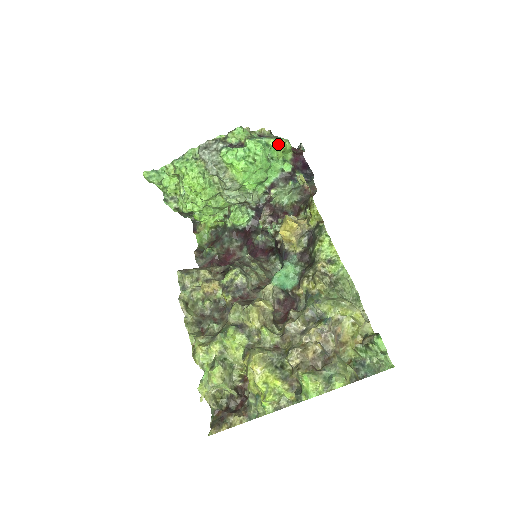
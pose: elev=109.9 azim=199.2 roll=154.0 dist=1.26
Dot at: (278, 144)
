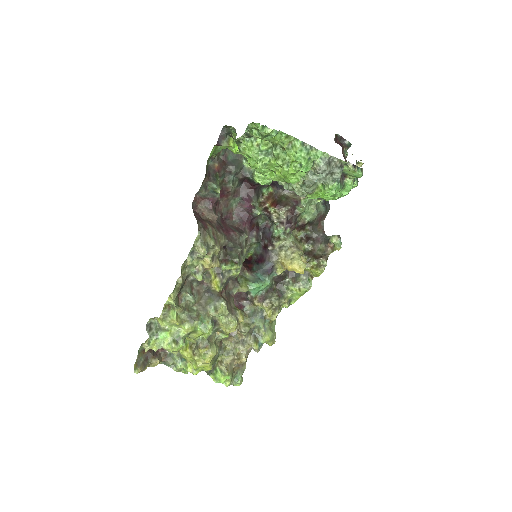
Dot at: occluded
